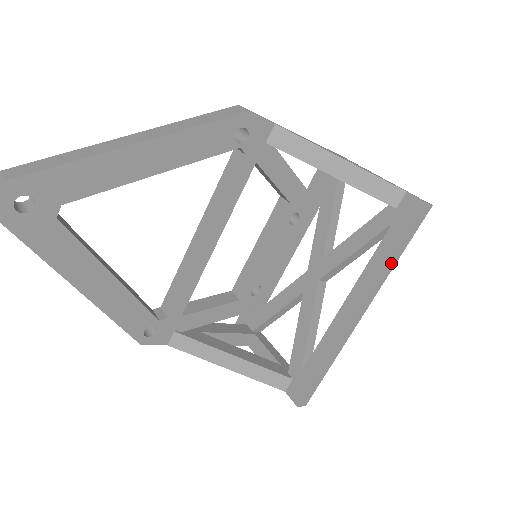
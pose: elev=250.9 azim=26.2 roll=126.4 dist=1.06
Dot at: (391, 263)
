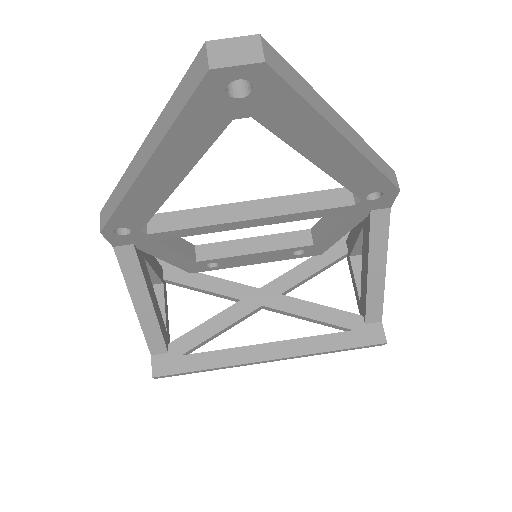
Dot at: (326, 352)
